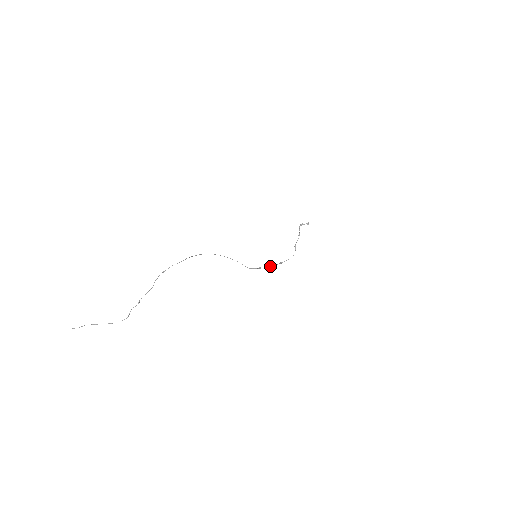
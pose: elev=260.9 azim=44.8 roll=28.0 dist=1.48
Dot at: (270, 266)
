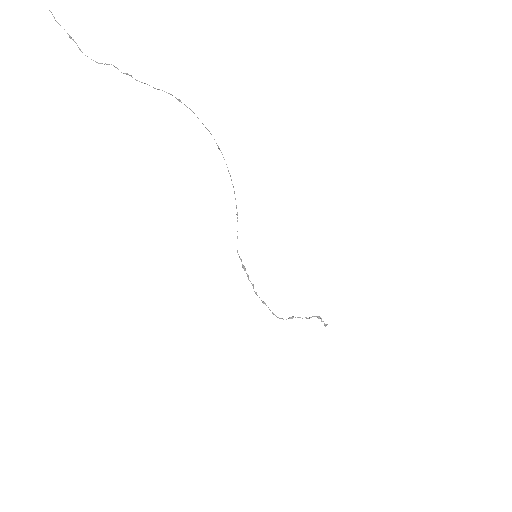
Dot at: occluded
